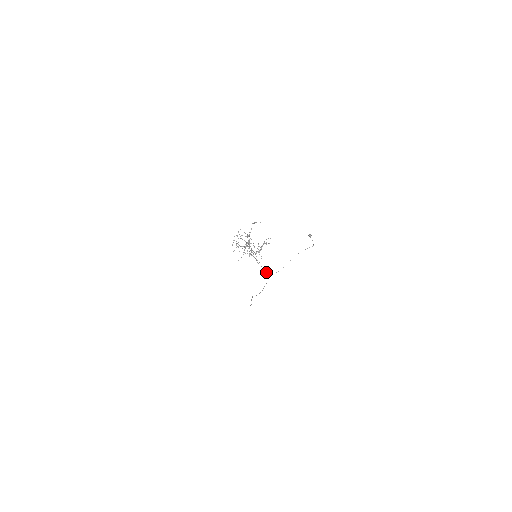
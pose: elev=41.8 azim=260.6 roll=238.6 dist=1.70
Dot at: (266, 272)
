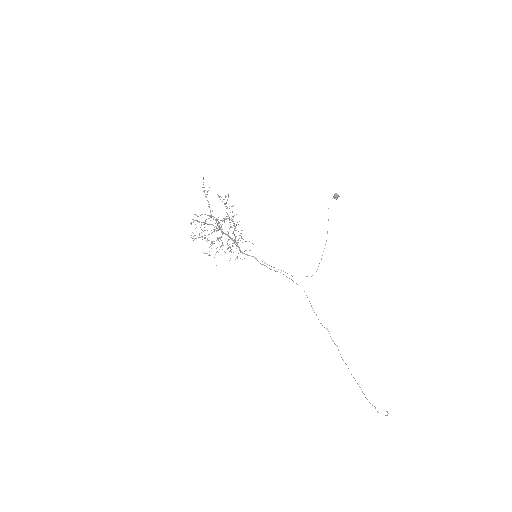
Dot at: occluded
